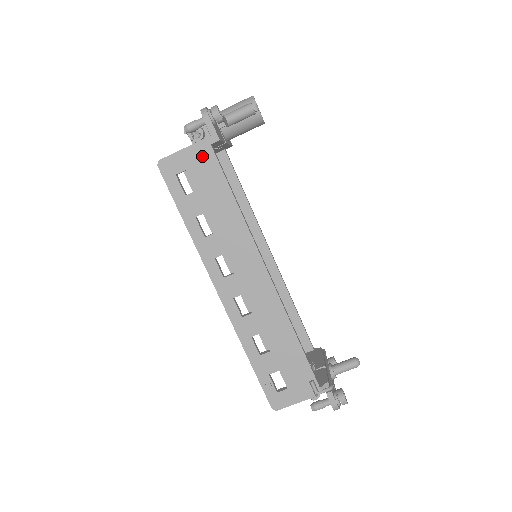
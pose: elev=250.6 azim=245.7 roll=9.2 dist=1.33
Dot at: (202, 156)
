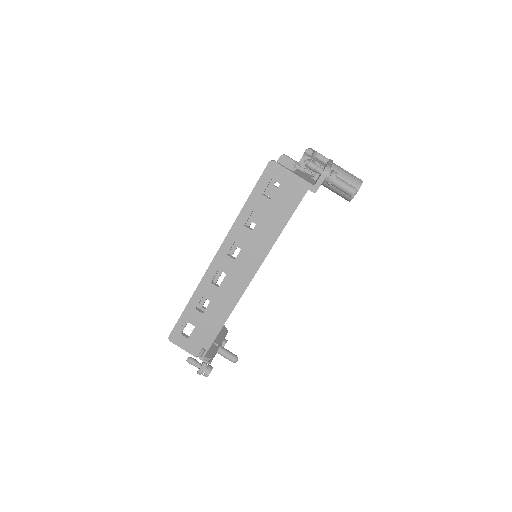
Dot at: (297, 189)
